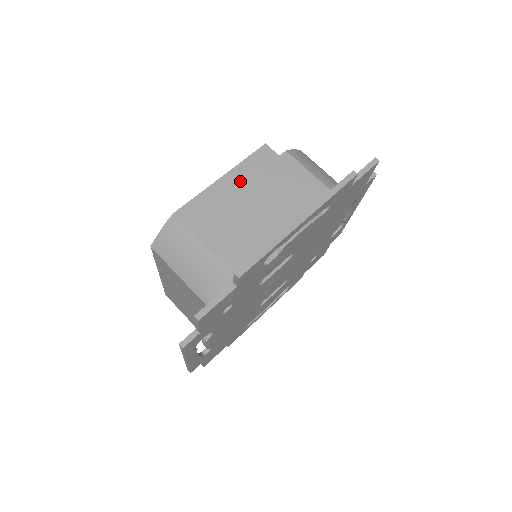
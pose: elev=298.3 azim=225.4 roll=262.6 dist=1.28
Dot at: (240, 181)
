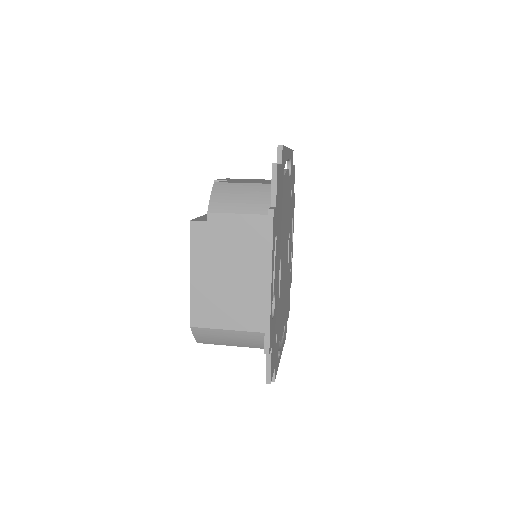
Dot at: (203, 267)
